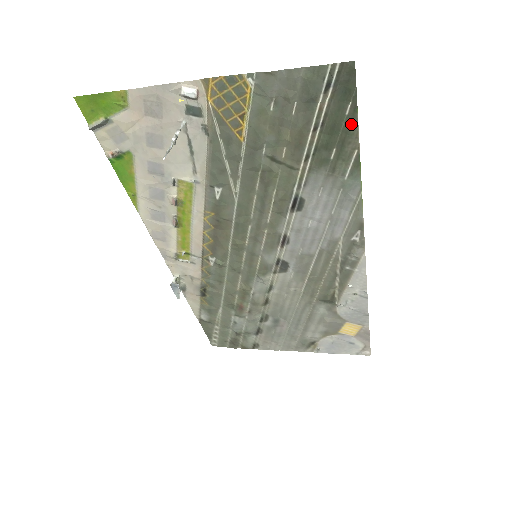
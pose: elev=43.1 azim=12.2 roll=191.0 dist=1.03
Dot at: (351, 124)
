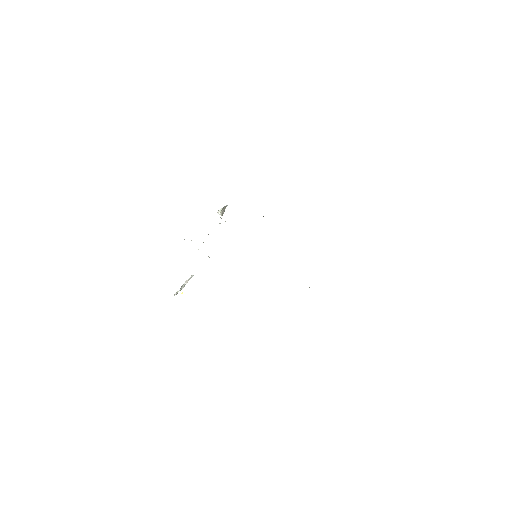
Dot at: occluded
